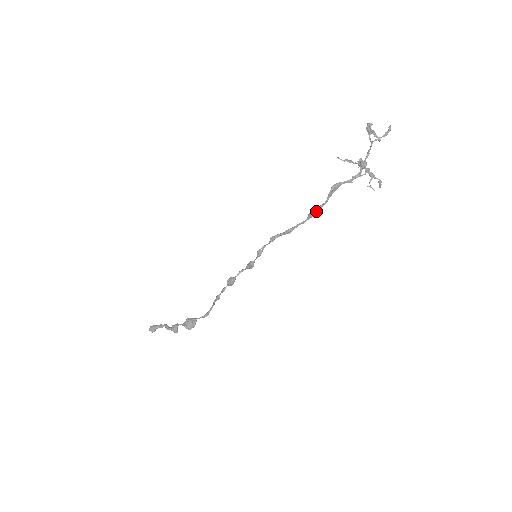
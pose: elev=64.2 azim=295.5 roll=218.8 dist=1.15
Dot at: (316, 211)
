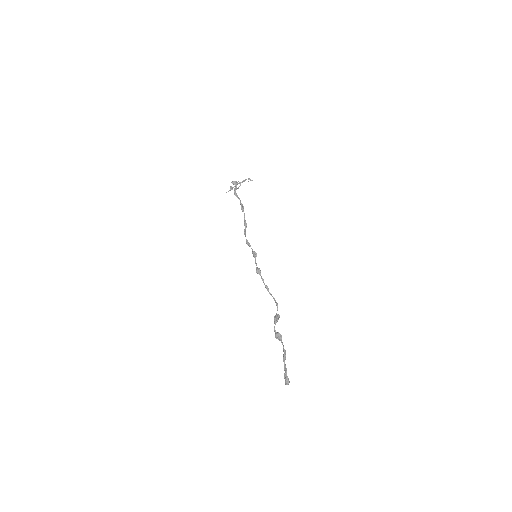
Dot at: (241, 206)
